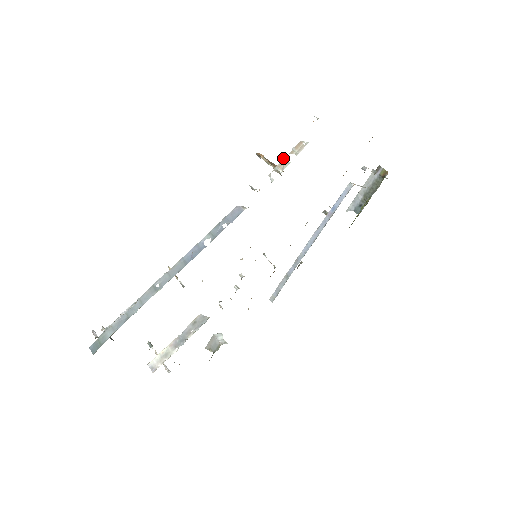
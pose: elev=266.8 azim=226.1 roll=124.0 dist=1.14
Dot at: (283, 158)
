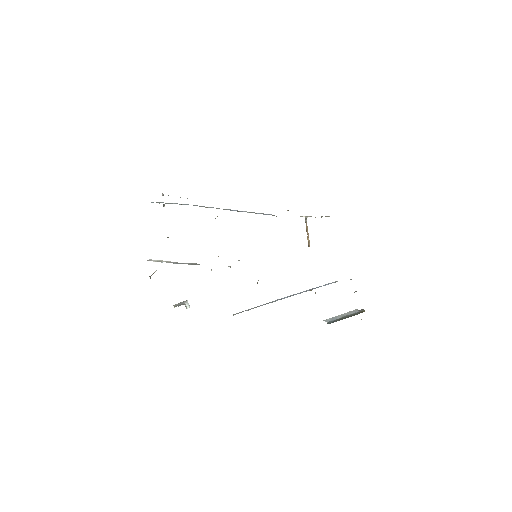
Dot at: occluded
